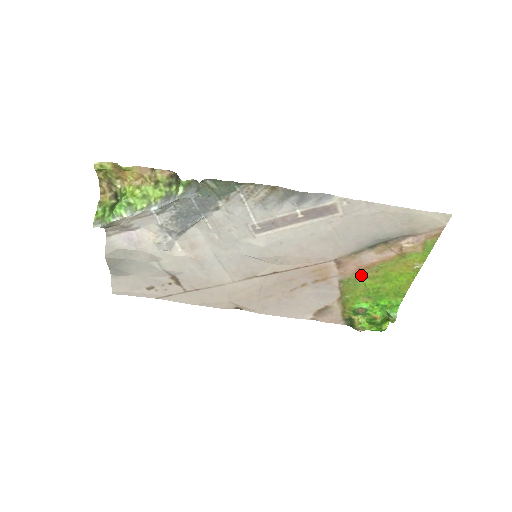
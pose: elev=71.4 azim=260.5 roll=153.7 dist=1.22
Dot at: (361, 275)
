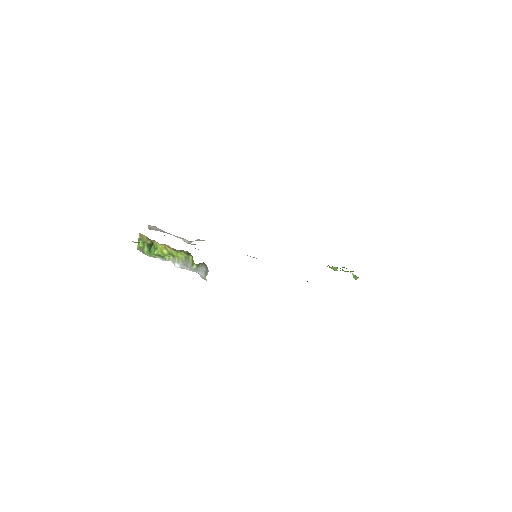
Dot at: occluded
